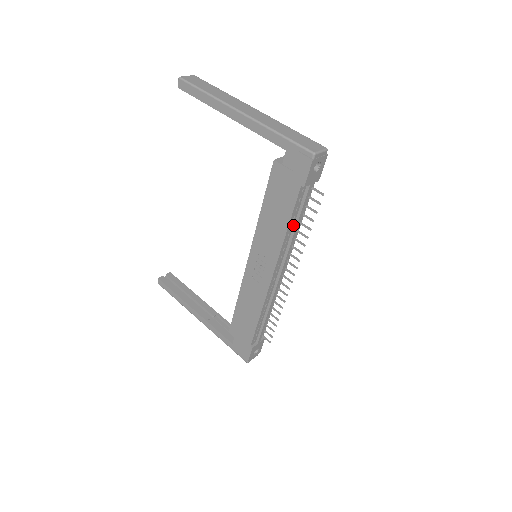
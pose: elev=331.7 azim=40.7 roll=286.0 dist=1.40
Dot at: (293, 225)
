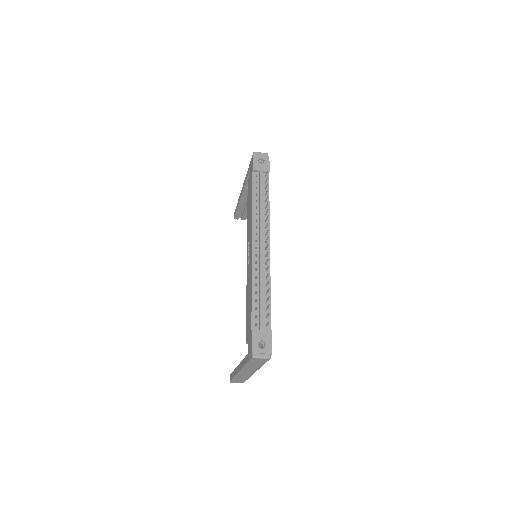
Dot at: (259, 202)
